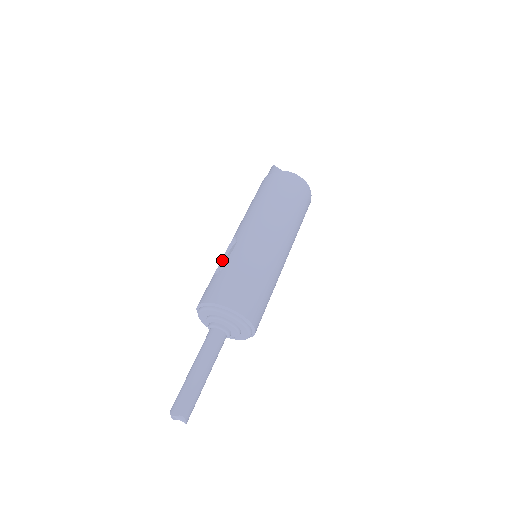
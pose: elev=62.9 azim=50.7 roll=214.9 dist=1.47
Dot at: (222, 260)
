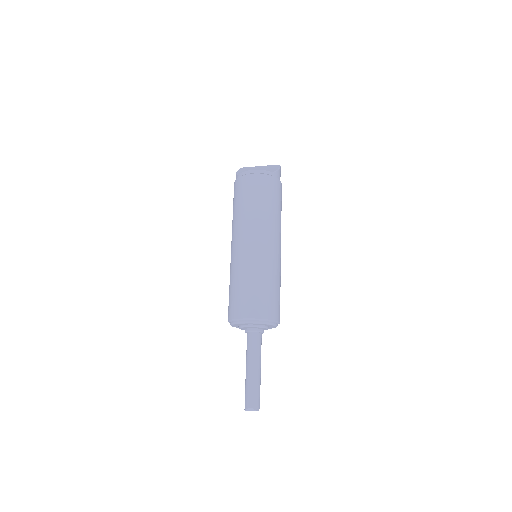
Dot at: occluded
